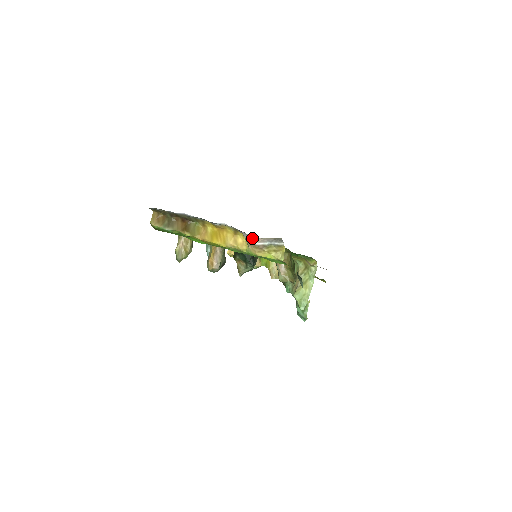
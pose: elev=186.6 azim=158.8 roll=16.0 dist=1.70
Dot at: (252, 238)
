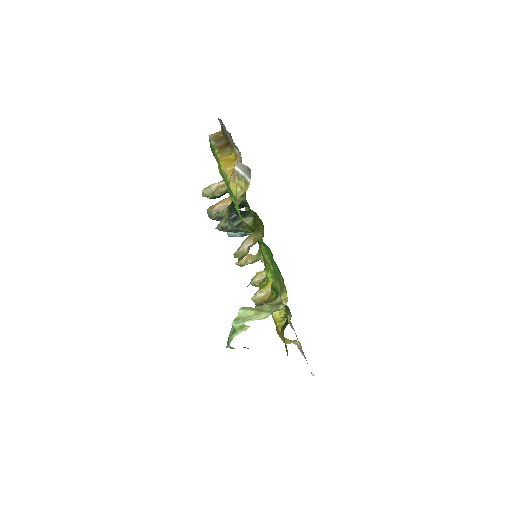
Dot at: (237, 161)
